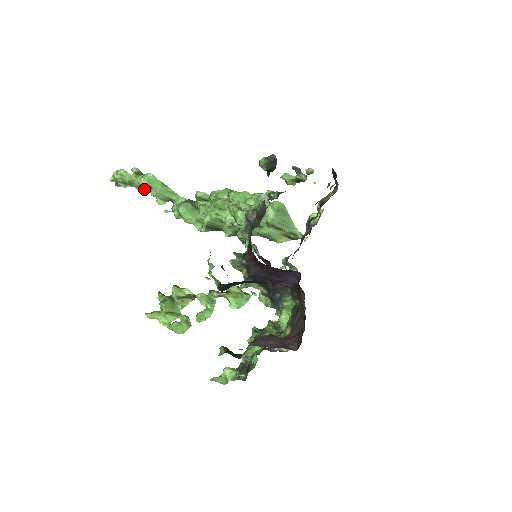
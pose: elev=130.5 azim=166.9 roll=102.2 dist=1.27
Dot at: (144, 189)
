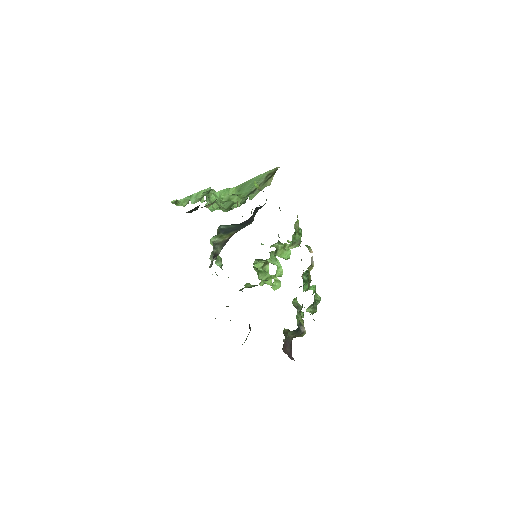
Dot at: occluded
